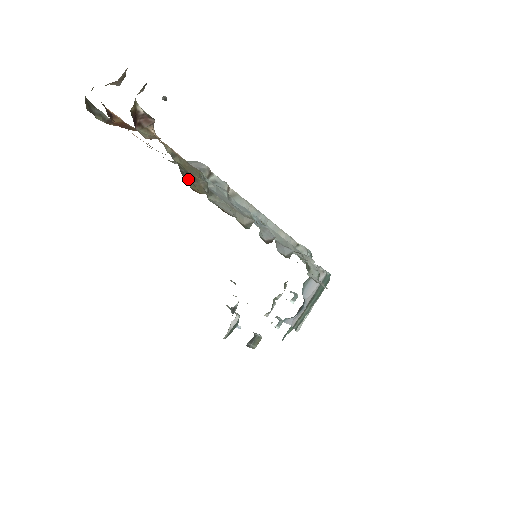
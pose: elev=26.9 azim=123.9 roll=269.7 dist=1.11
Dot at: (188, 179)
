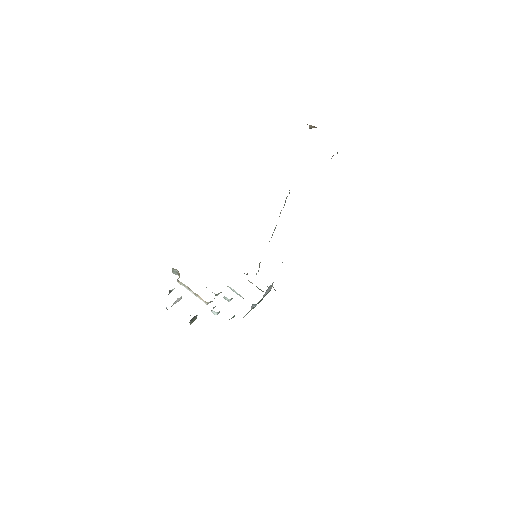
Dot at: occluded
